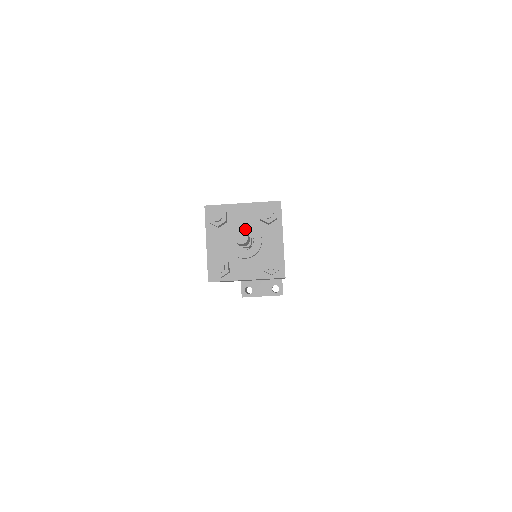
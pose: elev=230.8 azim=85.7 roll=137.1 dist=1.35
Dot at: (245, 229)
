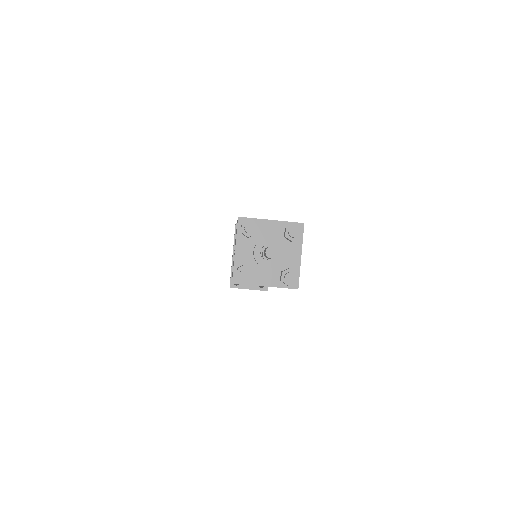
Dot at: (271, 243)
